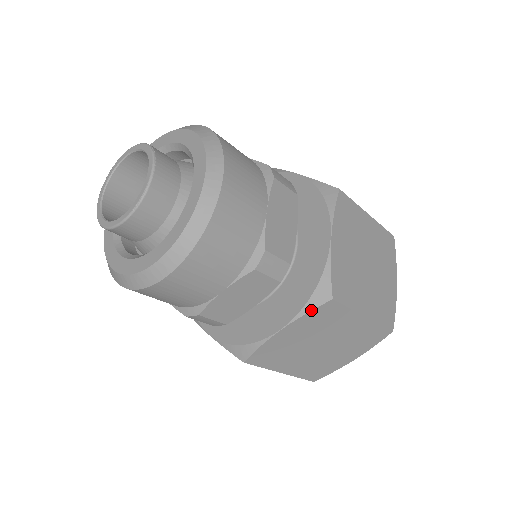
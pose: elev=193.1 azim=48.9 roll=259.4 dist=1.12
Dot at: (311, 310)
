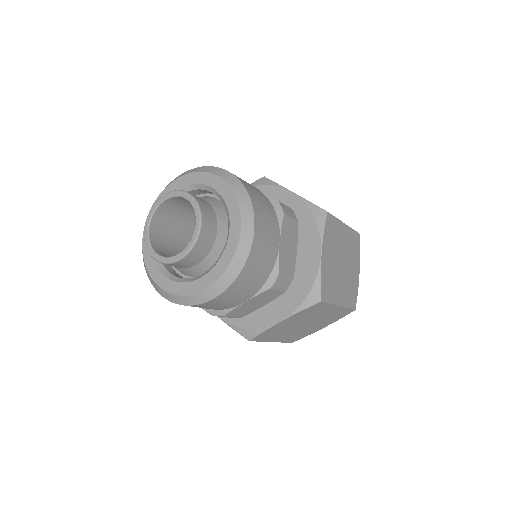
Dot at: (305, 309)
